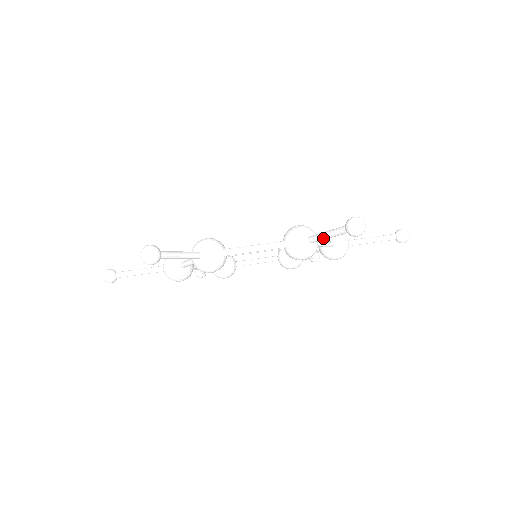
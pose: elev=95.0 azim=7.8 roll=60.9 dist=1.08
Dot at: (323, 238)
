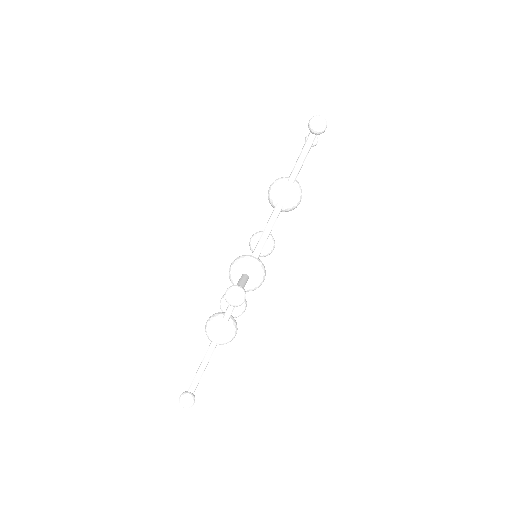
Dot at: (301, 165)
